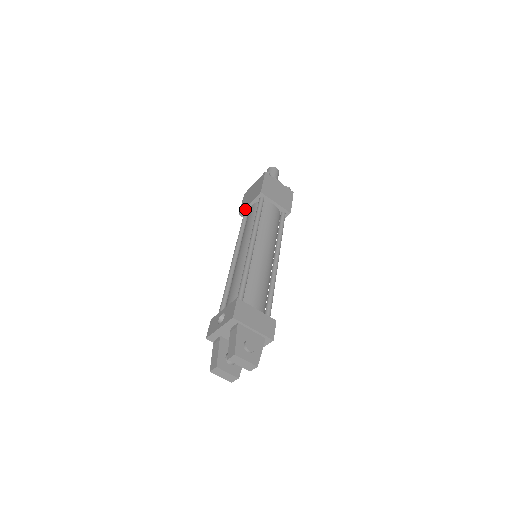
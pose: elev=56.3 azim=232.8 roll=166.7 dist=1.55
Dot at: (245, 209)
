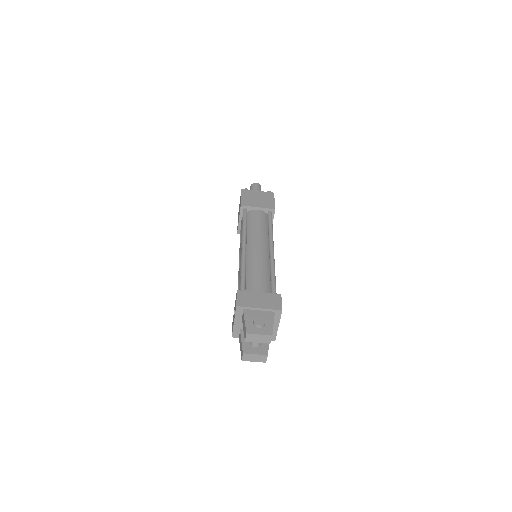
Dot at: (239, 226)
